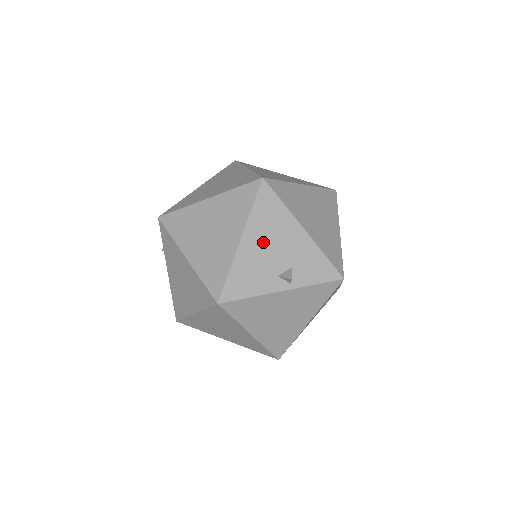
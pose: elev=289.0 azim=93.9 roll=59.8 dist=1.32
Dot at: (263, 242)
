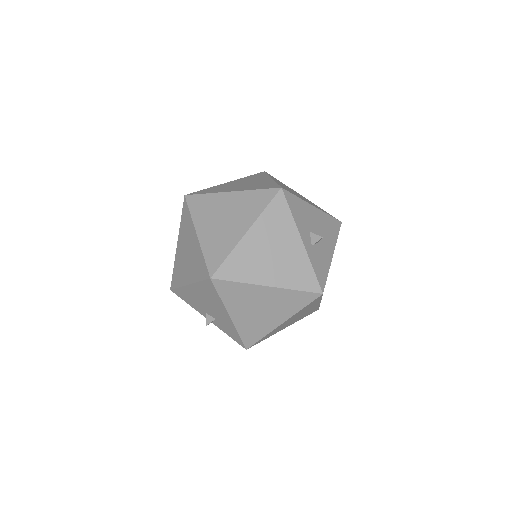
Dot at: (202, 297)
